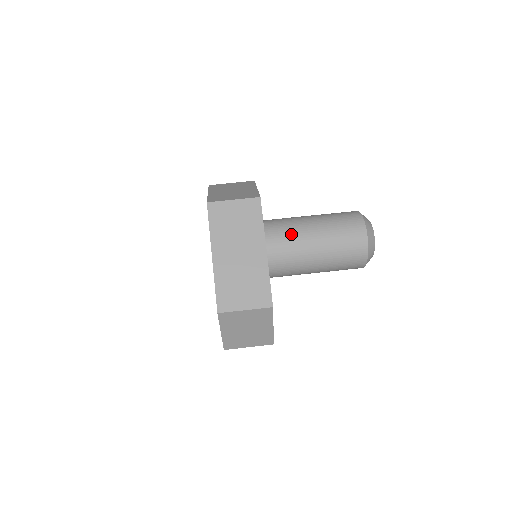
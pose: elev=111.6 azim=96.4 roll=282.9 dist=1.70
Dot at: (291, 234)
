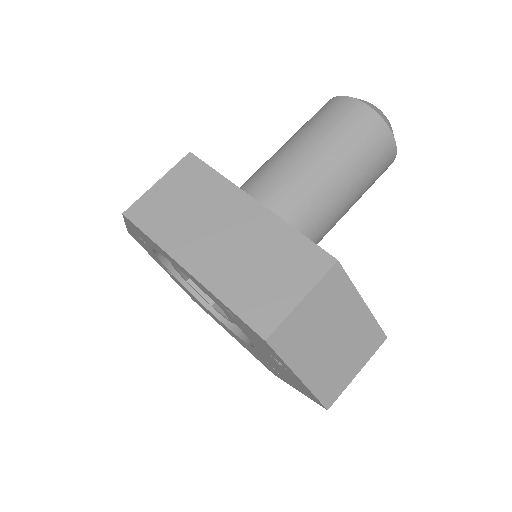
Dot at: (272, 176)
